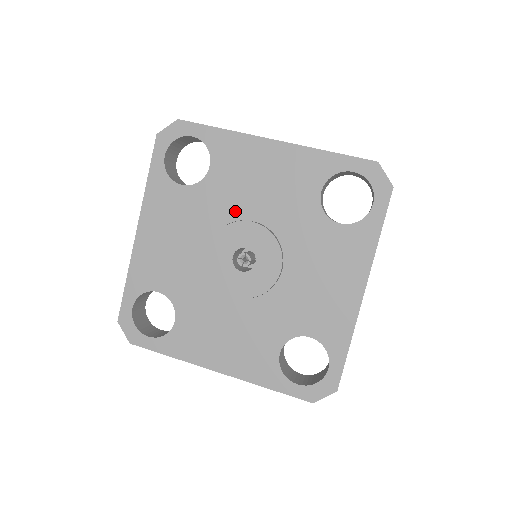
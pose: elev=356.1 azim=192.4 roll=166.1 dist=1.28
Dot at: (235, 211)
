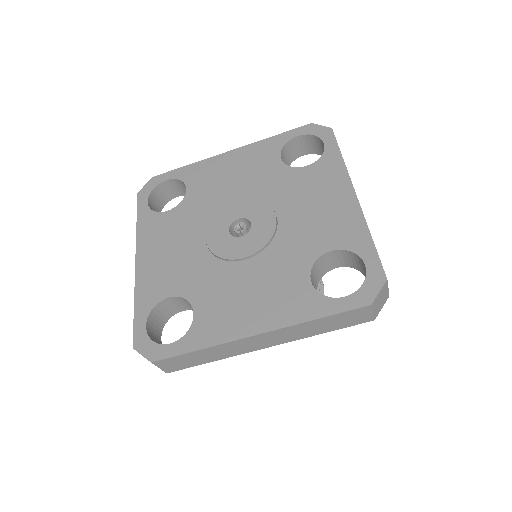
Dot at: (218, 203)
